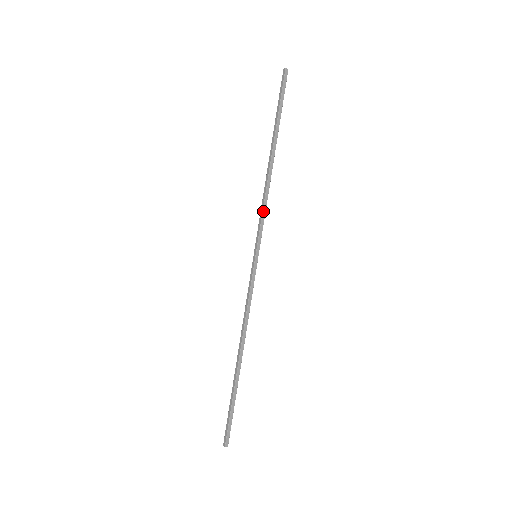
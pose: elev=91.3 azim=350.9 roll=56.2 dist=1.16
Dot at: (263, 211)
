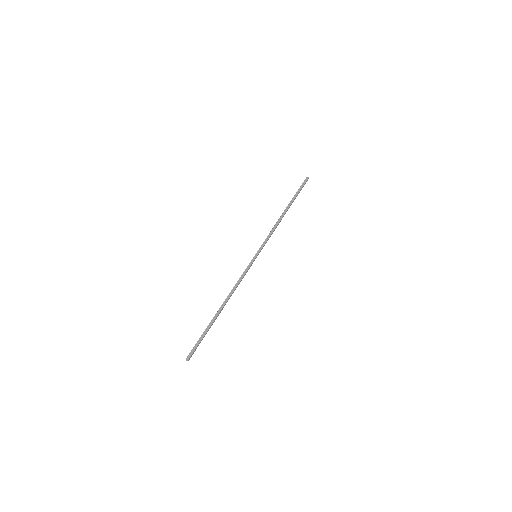
Dot at: occluded
